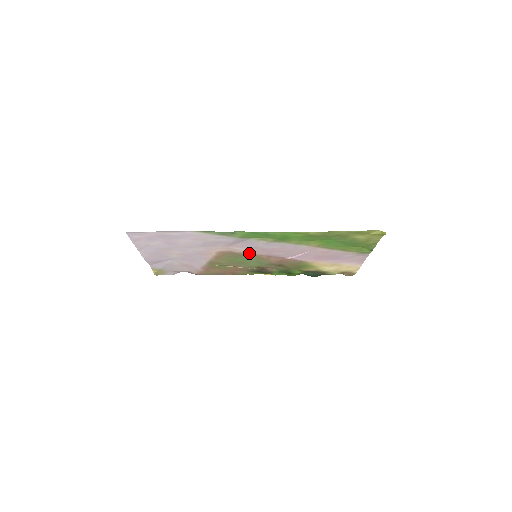
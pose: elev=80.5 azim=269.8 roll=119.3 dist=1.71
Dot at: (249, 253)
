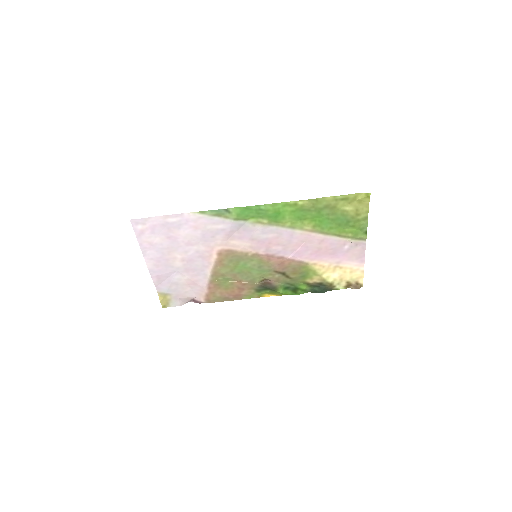
Dot at: (249, 251)
